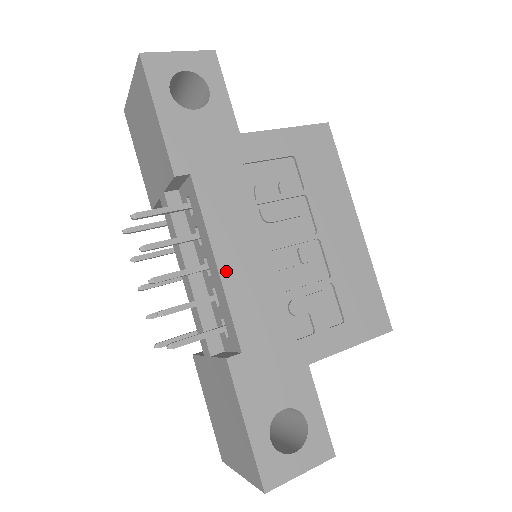
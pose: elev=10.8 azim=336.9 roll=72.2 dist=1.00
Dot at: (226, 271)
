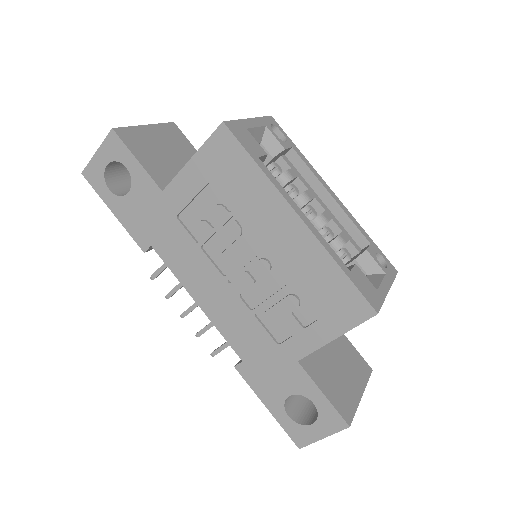
Dot at: (206, 307)
